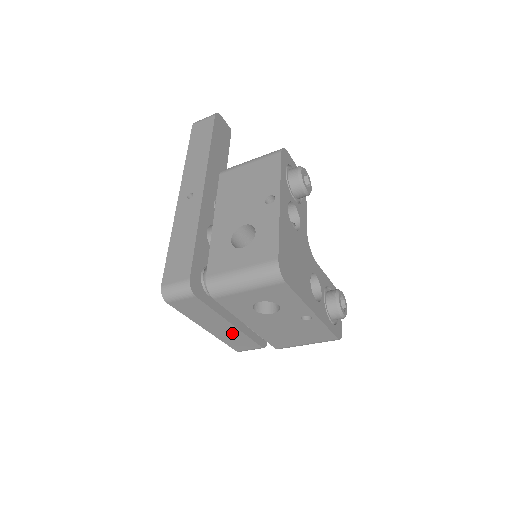
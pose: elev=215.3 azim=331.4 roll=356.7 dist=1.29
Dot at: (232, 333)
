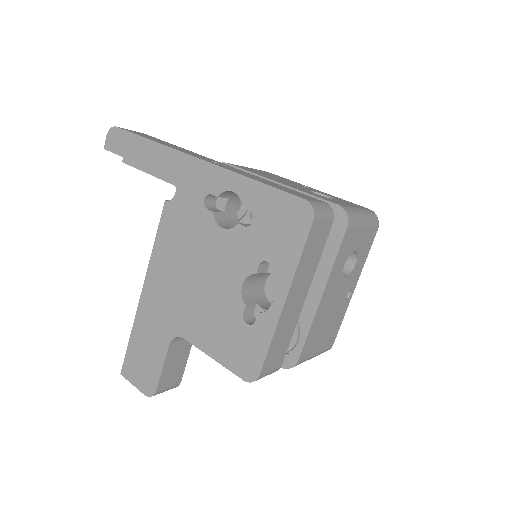
Dot at: (291, 319)
